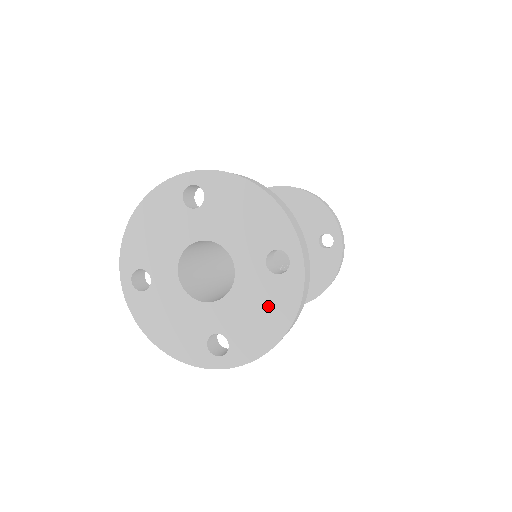
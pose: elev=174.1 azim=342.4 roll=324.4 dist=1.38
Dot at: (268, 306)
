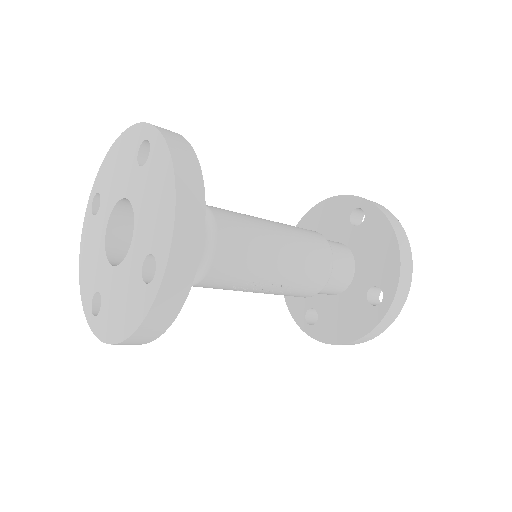
Dot at: (127, 304)
